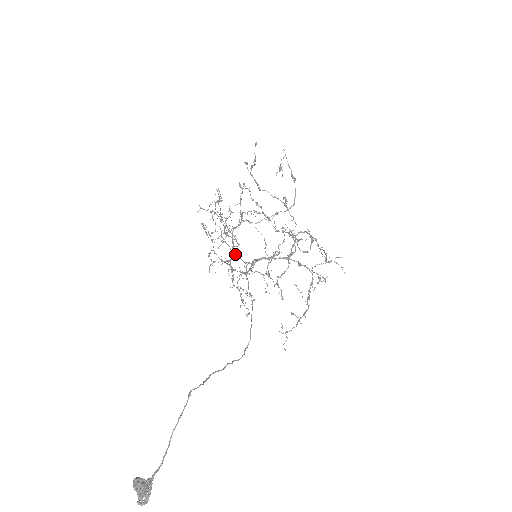
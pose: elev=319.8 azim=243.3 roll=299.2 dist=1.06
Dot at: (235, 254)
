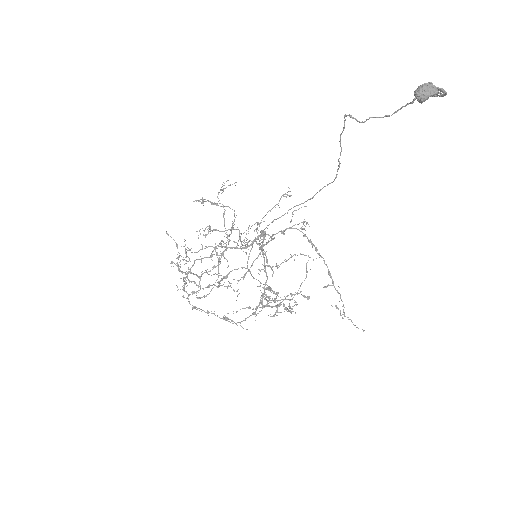
Dot at: (244, 248)
